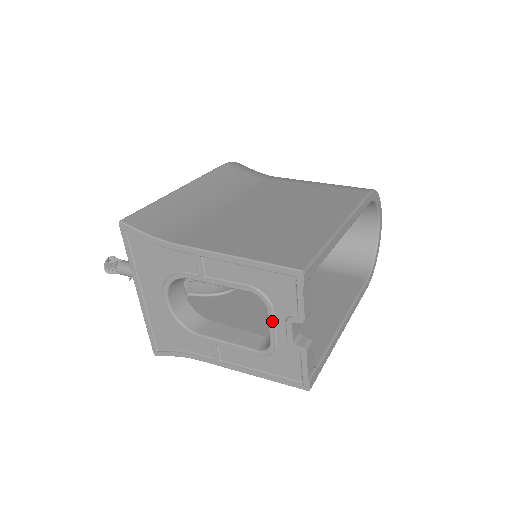
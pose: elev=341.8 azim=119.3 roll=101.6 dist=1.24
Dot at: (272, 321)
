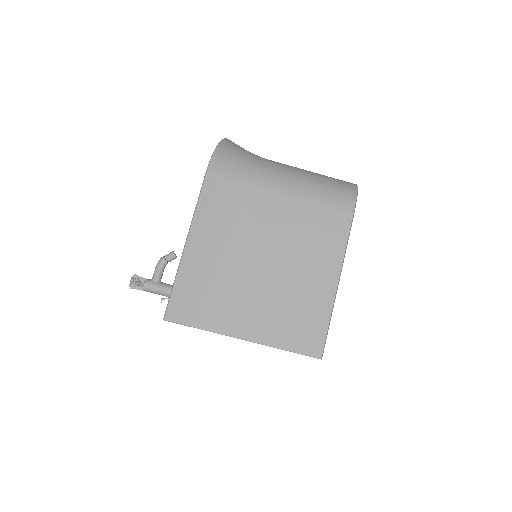
Dot at: occluded
